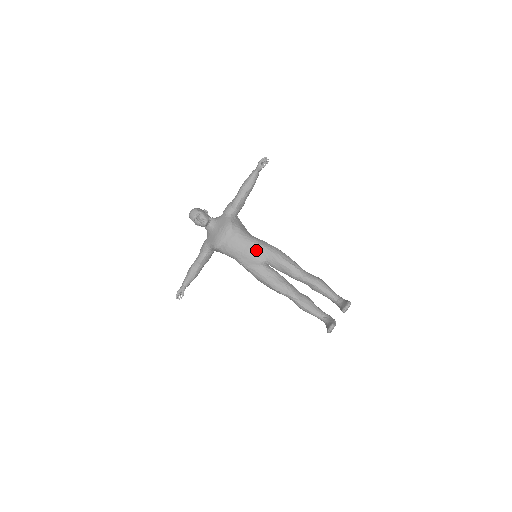
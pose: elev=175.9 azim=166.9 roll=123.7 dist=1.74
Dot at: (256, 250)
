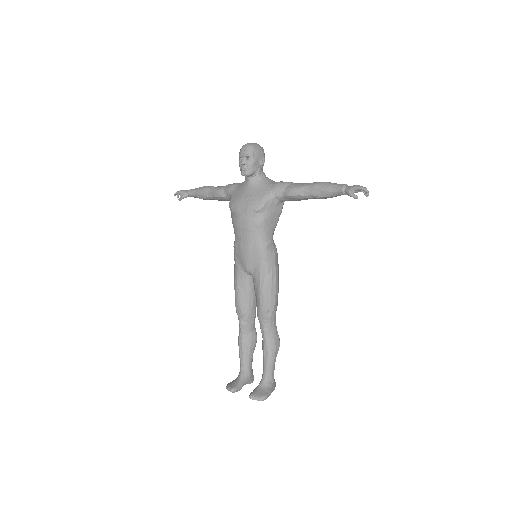
Dot at: (254, 256)
